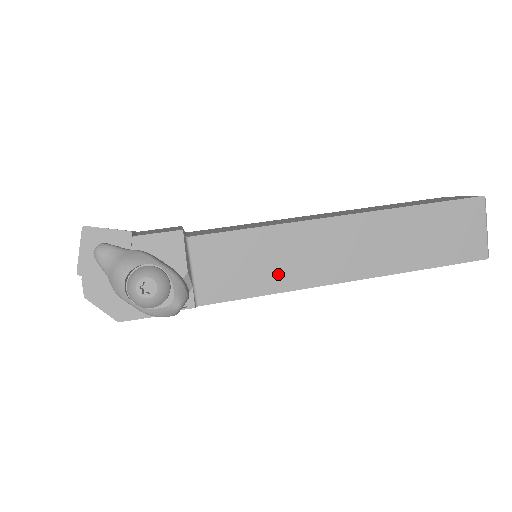
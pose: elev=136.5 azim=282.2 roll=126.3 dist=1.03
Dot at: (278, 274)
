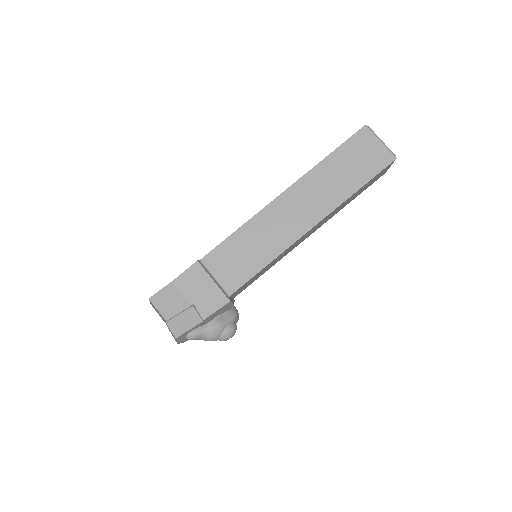
Dot at: occluded
